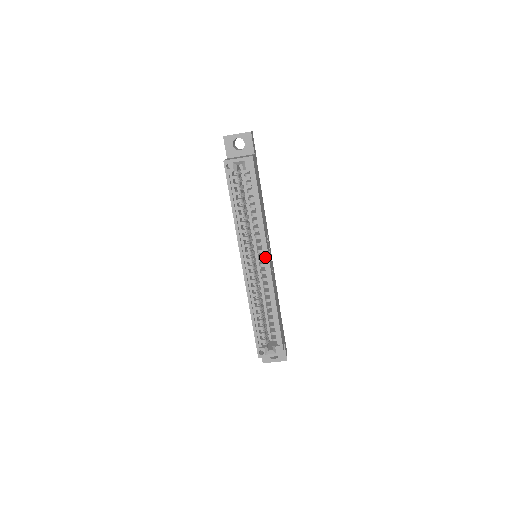
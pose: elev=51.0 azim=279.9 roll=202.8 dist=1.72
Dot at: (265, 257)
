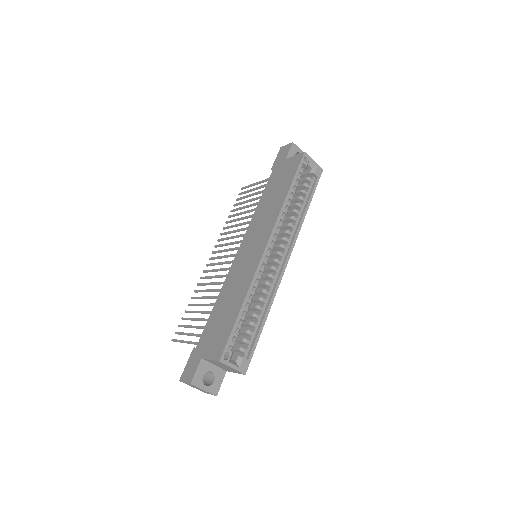
Dot at: (285, 255)
